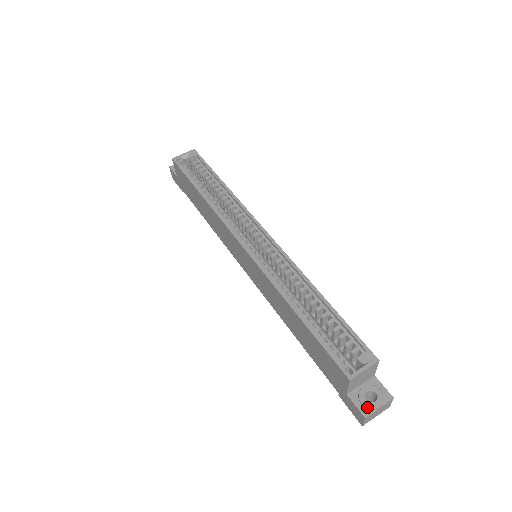
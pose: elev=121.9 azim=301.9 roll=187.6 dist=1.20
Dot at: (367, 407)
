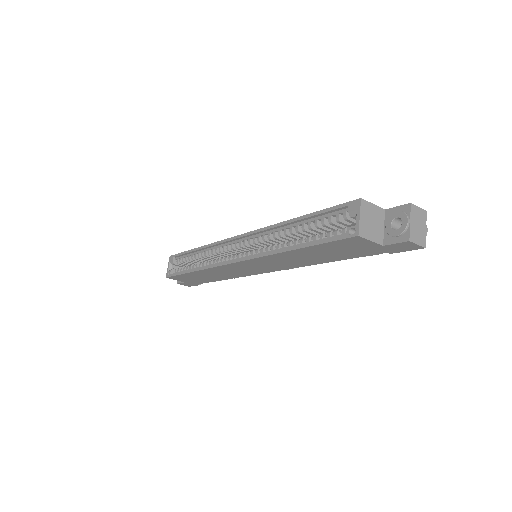
Dot at: (401, 233)
